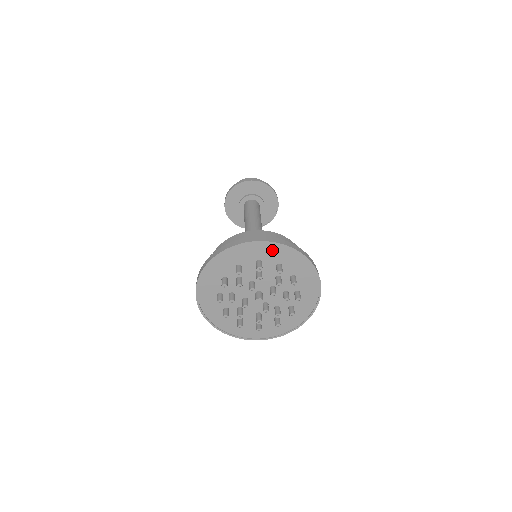
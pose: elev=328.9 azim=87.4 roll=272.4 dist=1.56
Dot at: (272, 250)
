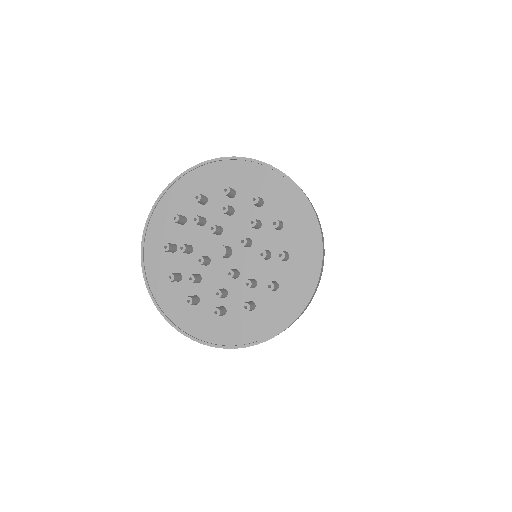
Dot at: (251, 174)
